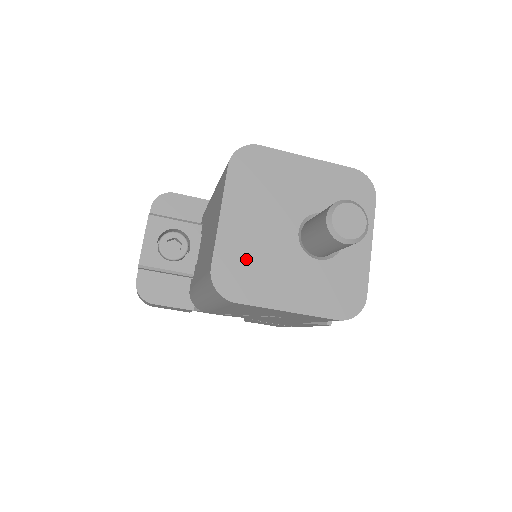
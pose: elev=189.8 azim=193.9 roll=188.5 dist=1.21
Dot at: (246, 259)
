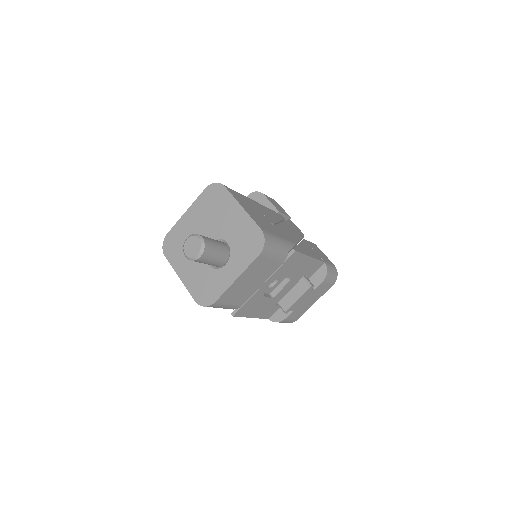
Dot at: (181, 240)
